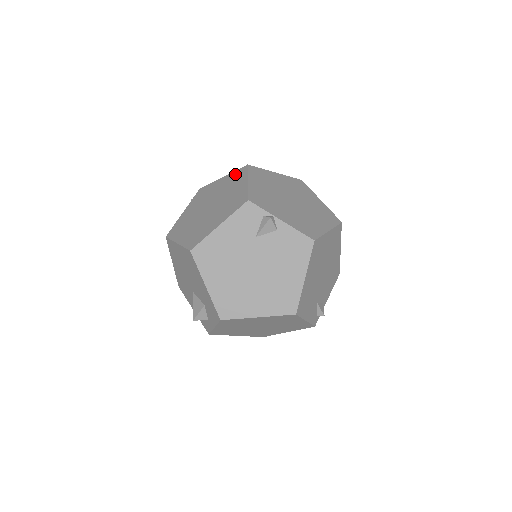
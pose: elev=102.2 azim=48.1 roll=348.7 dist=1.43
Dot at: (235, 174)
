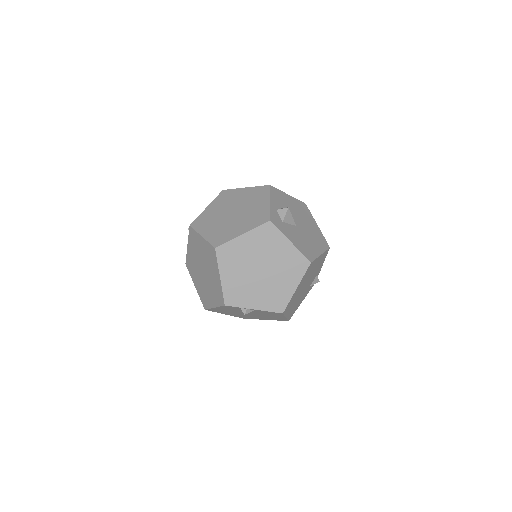
Dot at: (209, 249)
